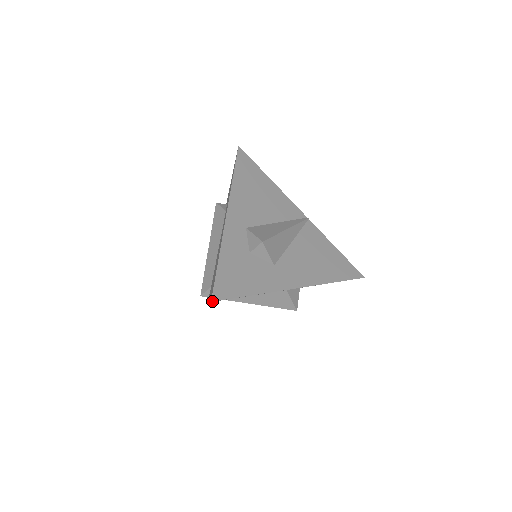
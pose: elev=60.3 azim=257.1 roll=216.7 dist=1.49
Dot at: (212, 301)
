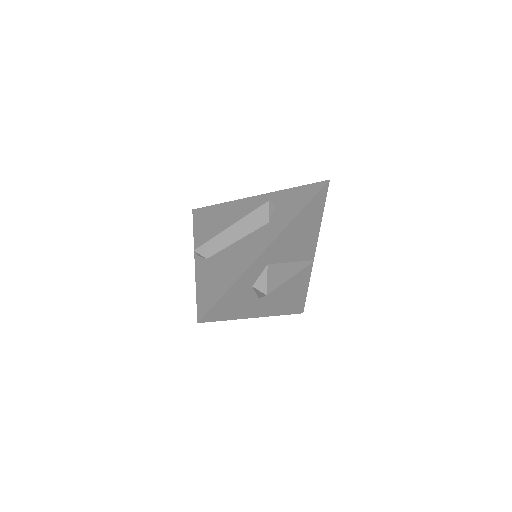
Dot at: occluded
